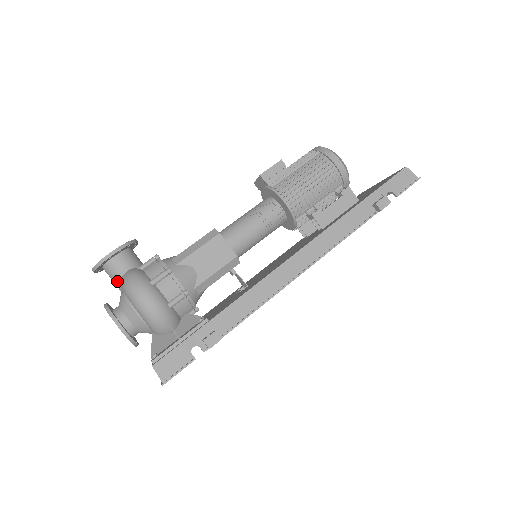
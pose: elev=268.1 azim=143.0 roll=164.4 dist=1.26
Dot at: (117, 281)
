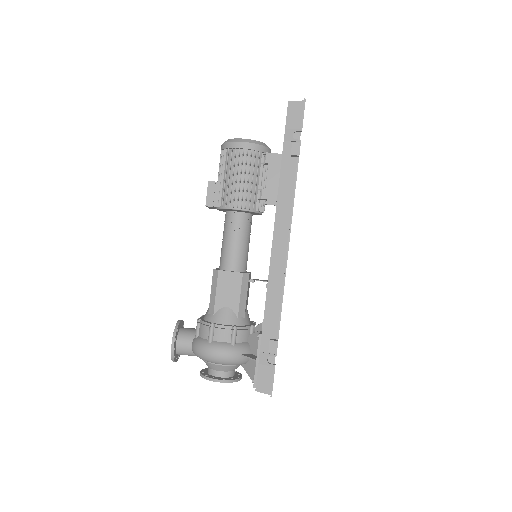
Dot at: (193, 355)
